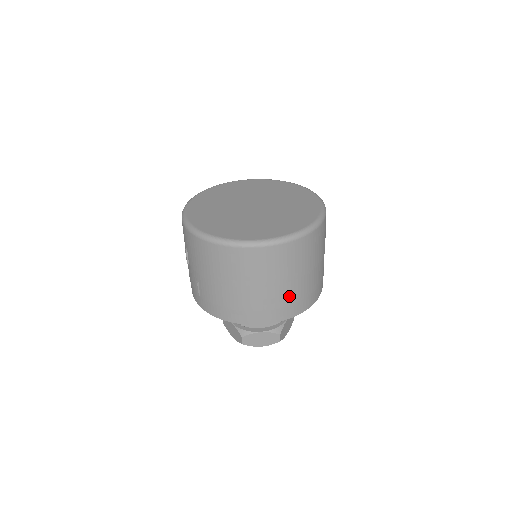
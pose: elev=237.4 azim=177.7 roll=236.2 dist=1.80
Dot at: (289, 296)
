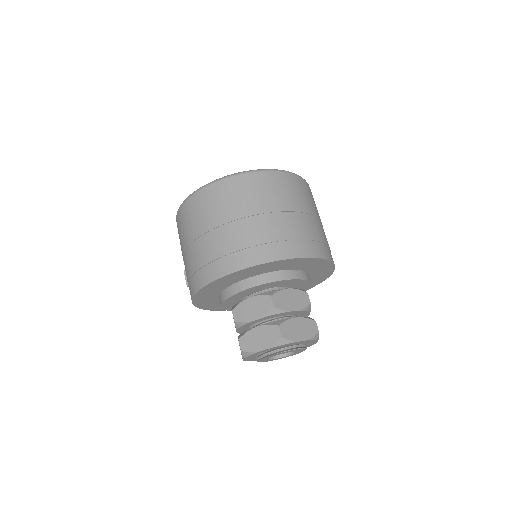
Dot at: (247, 236)
